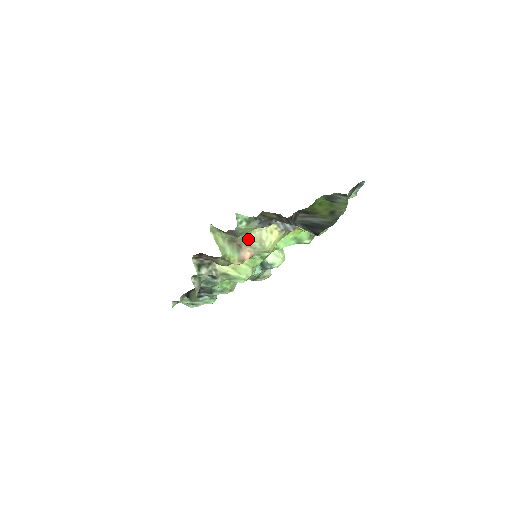
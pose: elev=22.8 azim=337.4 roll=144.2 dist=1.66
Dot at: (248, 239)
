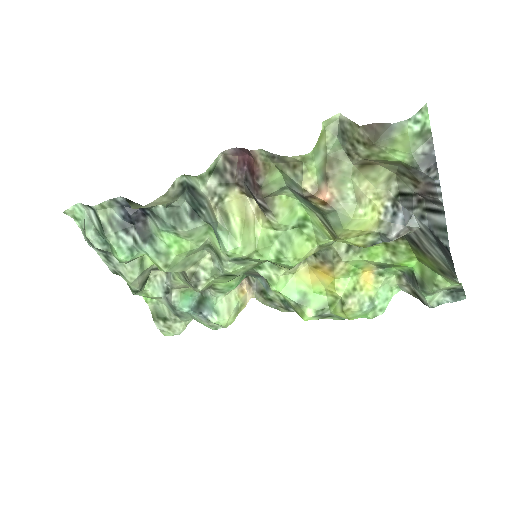
Dot at: (349, 180)
